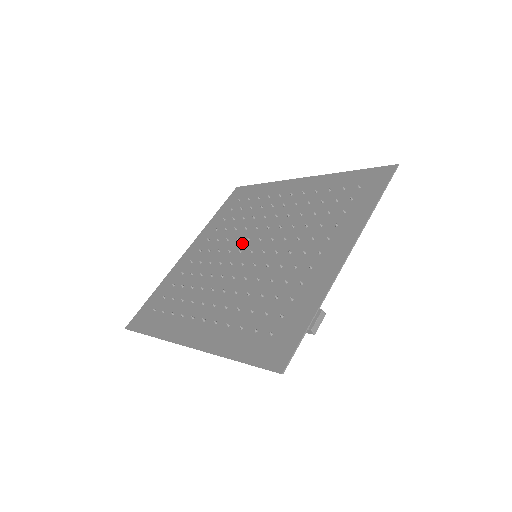
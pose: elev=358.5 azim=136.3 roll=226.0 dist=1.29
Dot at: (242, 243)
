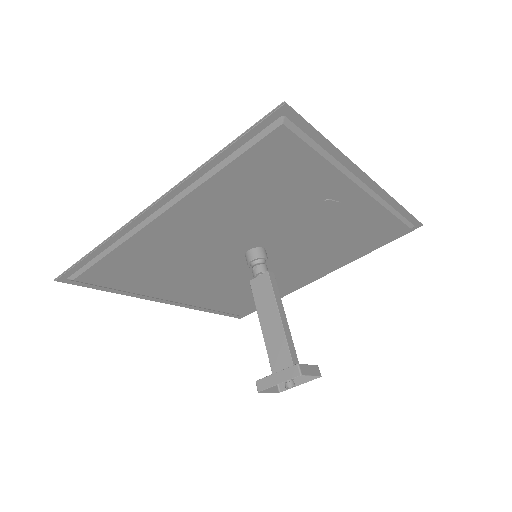
Dot at: (241, 265)
